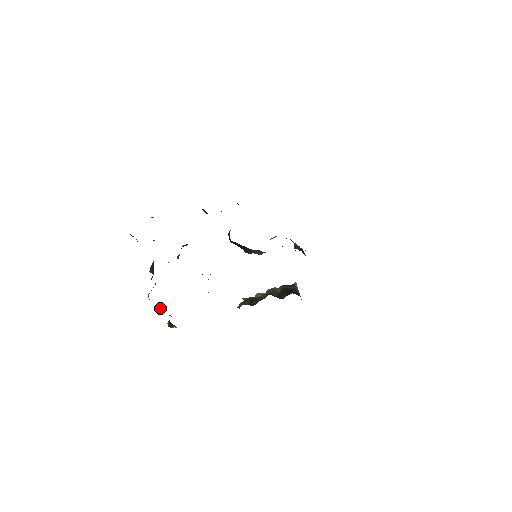
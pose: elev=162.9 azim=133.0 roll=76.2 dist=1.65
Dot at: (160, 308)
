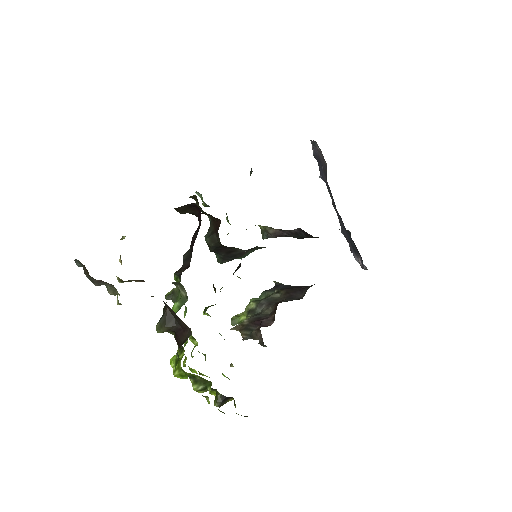
Dot at: (195, 385)
